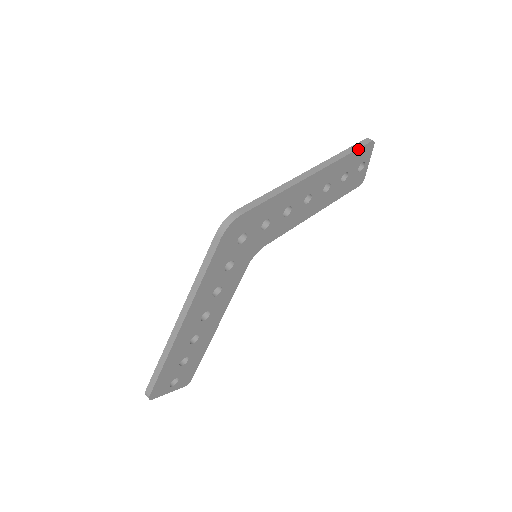
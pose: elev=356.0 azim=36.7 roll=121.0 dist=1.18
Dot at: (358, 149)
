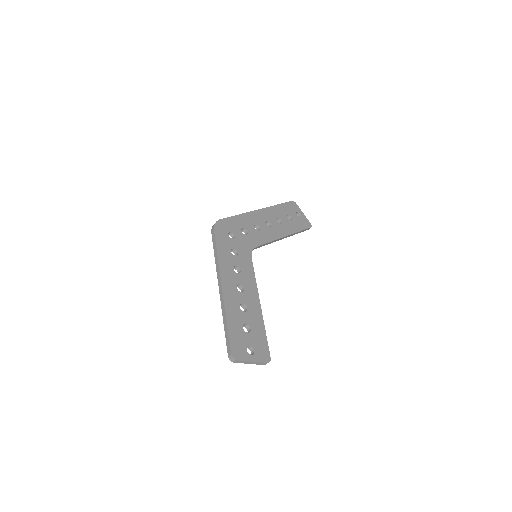
Dot at: (284, 203)
